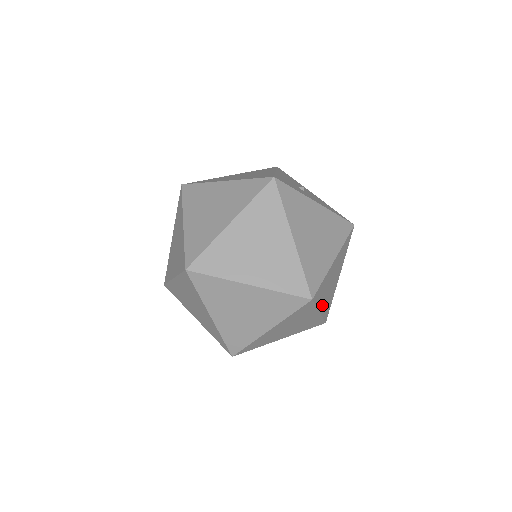
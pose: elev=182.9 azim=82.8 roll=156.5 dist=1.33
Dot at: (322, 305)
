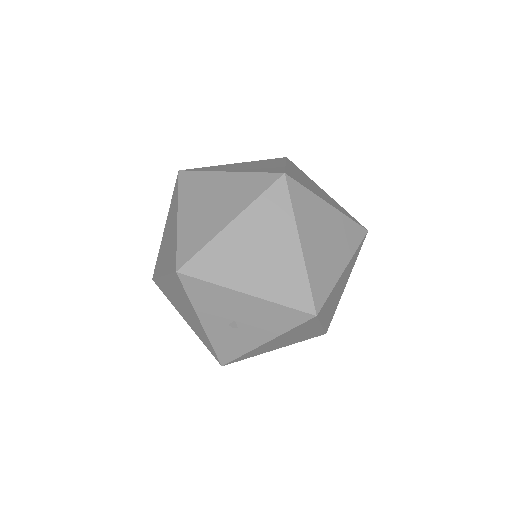
Dot at: occluded
